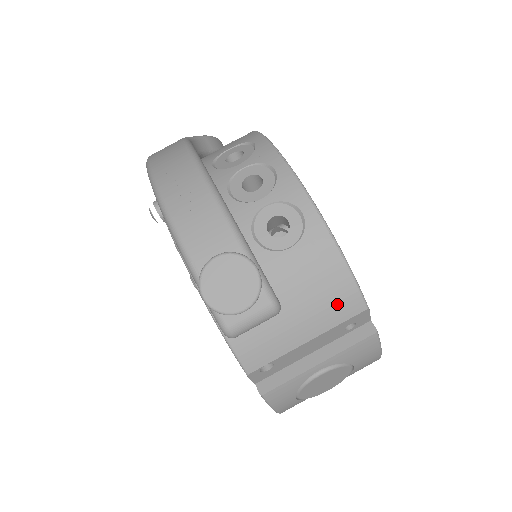
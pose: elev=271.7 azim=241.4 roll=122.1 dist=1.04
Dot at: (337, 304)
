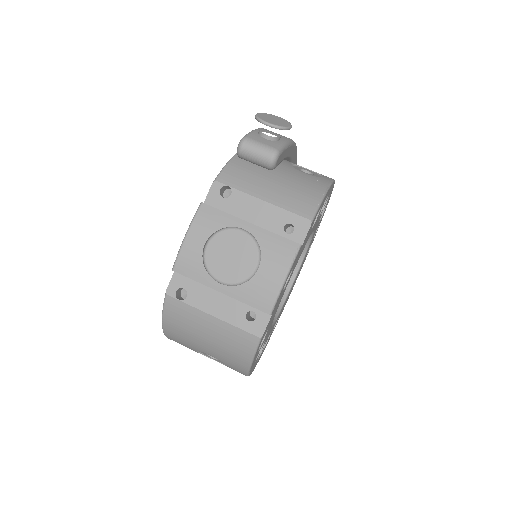
Dot at: (299, 201)
